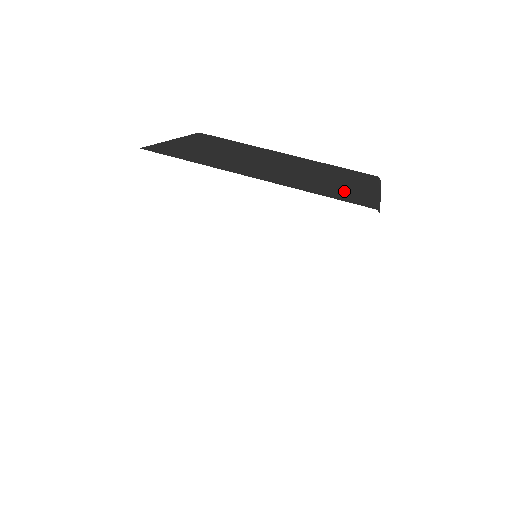
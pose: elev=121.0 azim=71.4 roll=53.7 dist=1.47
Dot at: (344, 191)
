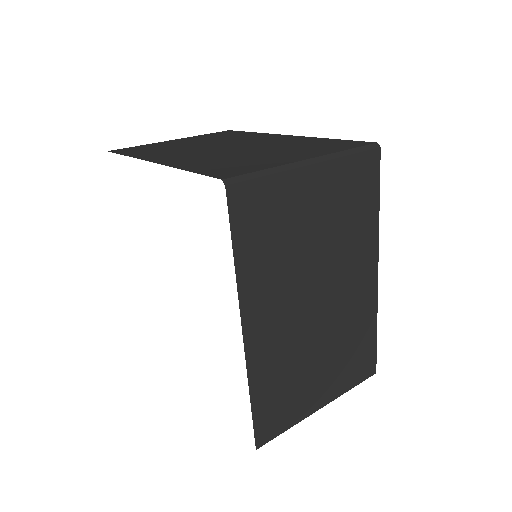
Dot at: (240, 164)
